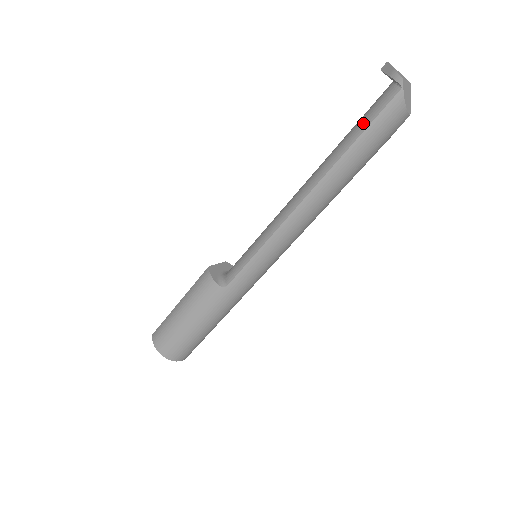
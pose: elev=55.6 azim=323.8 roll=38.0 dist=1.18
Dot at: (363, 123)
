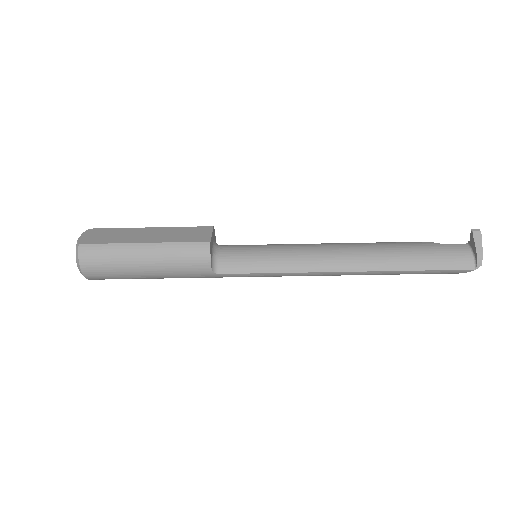
Dot at: (434, 263)
